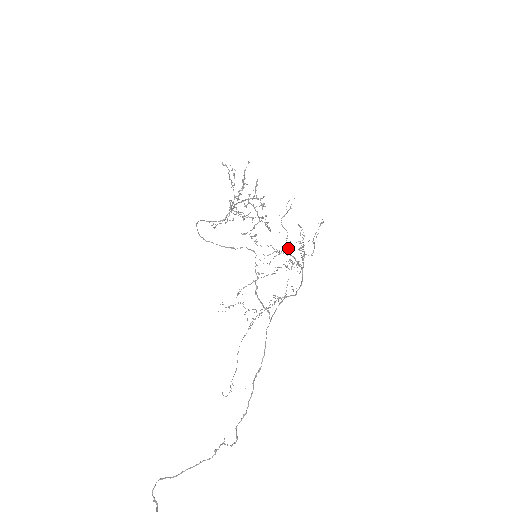
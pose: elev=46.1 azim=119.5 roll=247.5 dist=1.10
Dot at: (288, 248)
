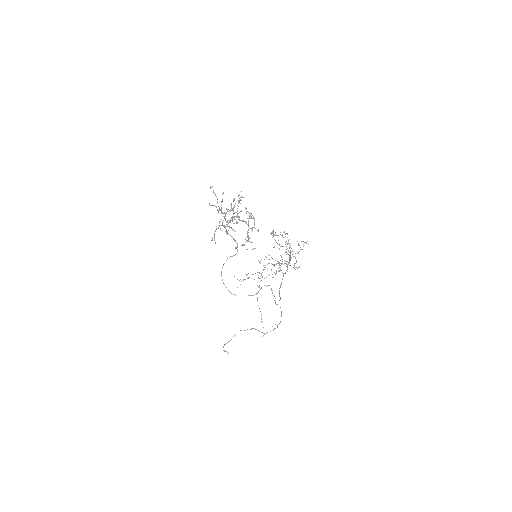
Dot at: occluded
